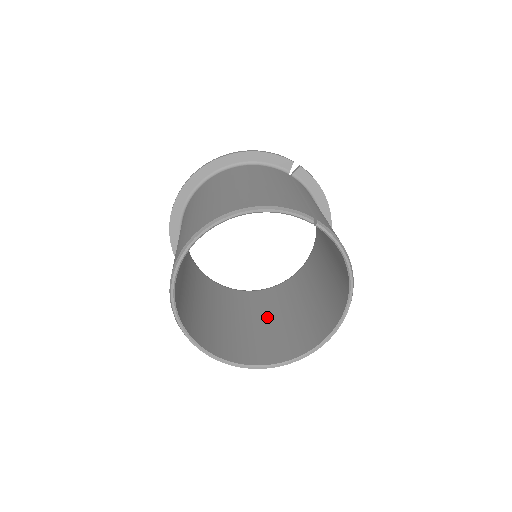
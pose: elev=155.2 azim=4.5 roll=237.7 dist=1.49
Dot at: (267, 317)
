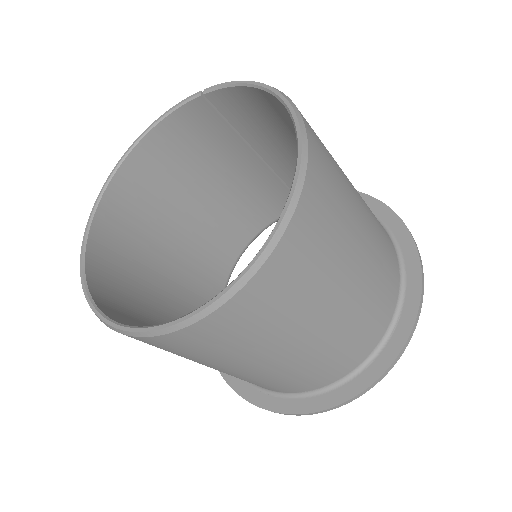
Dot at: occluded
